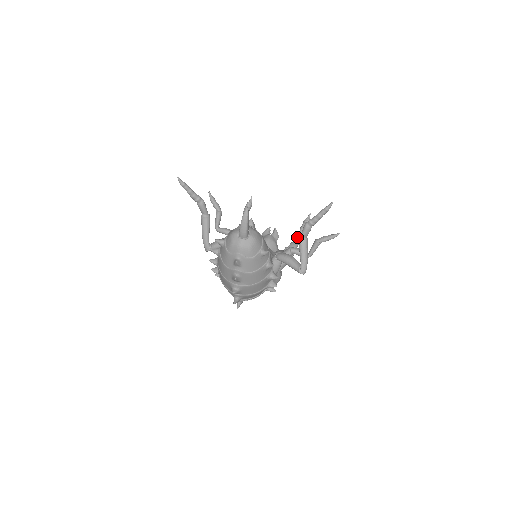
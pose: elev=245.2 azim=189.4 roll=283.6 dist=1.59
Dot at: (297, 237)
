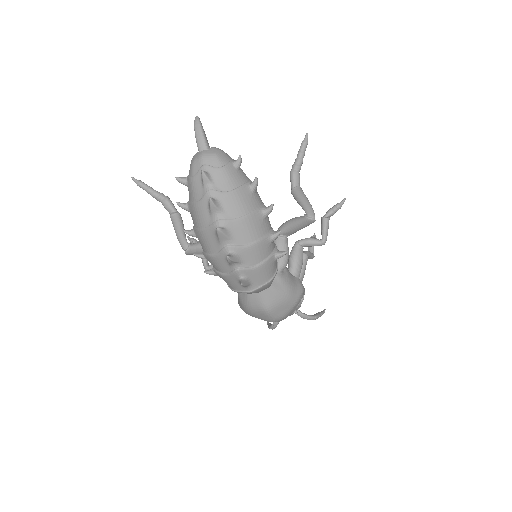
Dot at: occluded
